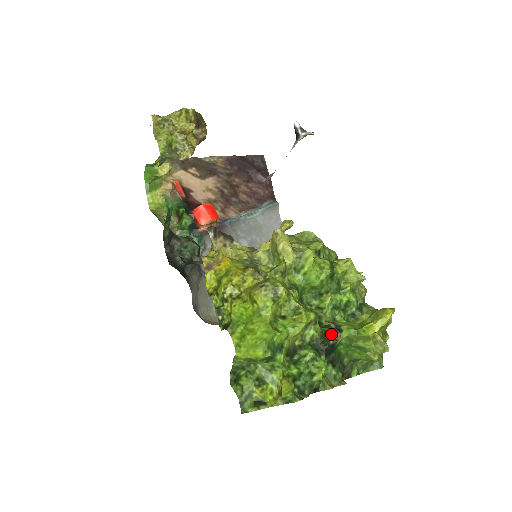
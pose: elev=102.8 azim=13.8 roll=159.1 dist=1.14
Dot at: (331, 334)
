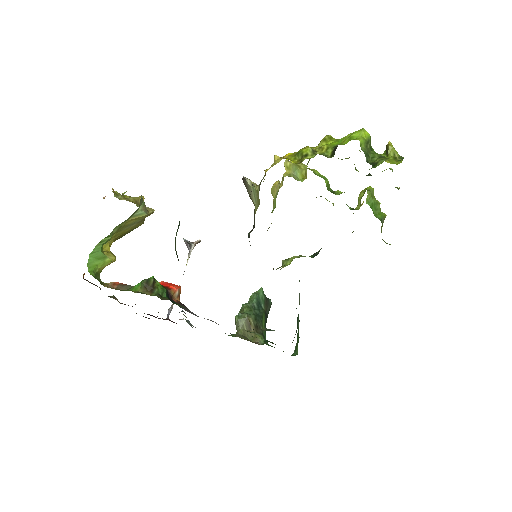
Dot at: occluded
